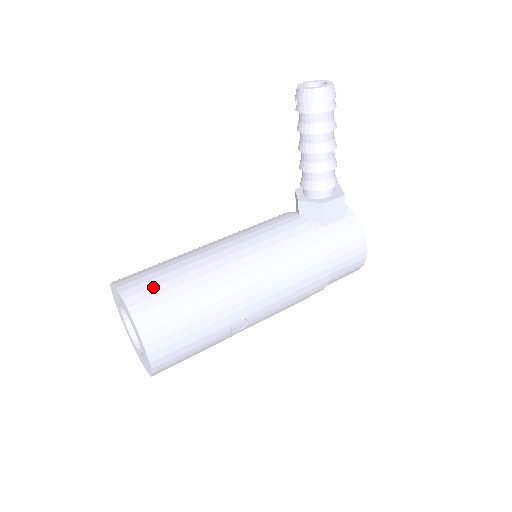
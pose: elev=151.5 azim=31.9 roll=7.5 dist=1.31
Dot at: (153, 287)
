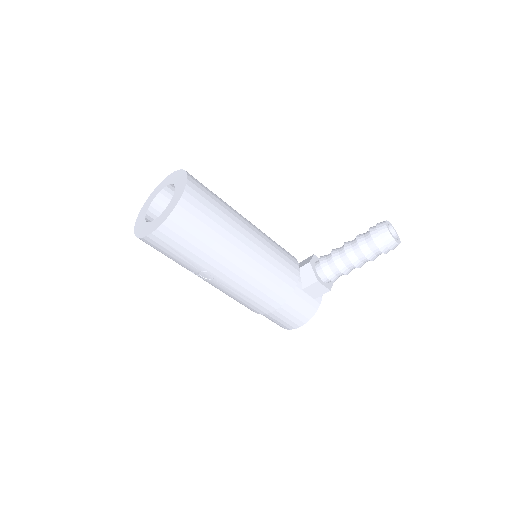
Dot at: (203, 204)
